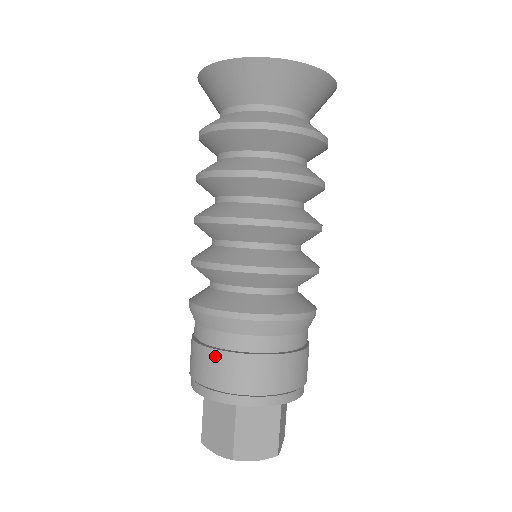
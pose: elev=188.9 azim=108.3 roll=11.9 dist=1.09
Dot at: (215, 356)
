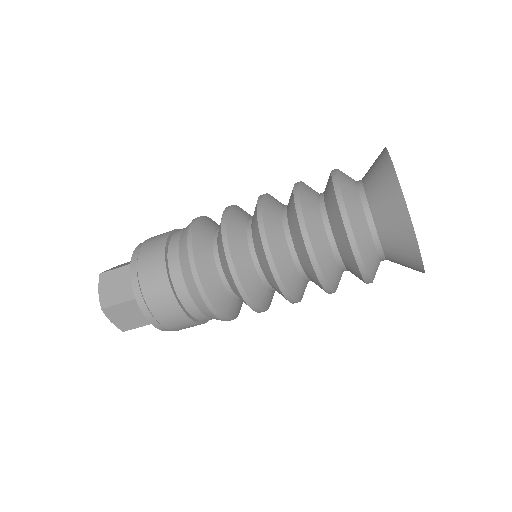
Dot at: (185, 319)
